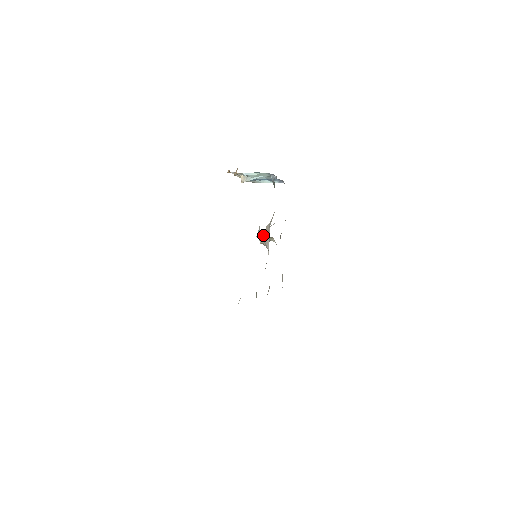
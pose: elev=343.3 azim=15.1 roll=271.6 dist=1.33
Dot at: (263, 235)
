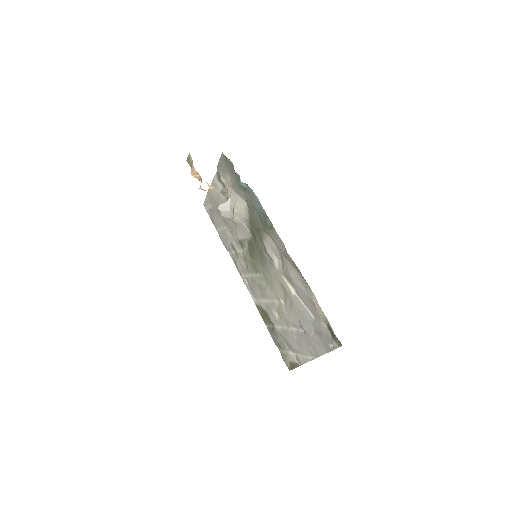
Dot at: (225, 212)
